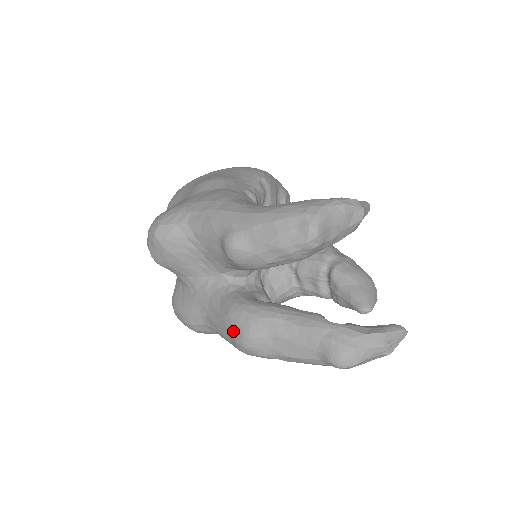
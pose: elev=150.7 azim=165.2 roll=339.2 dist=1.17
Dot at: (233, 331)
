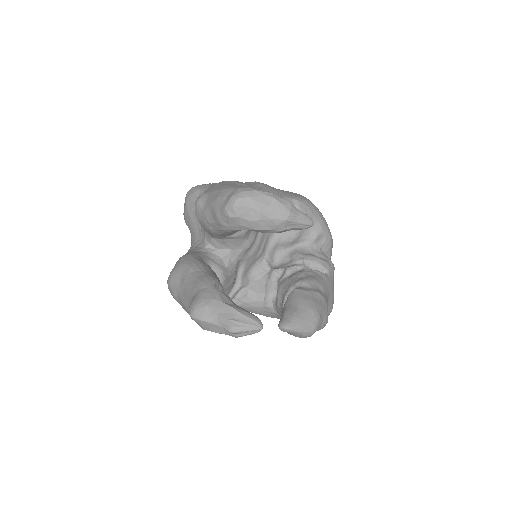
Dot at: occluded
